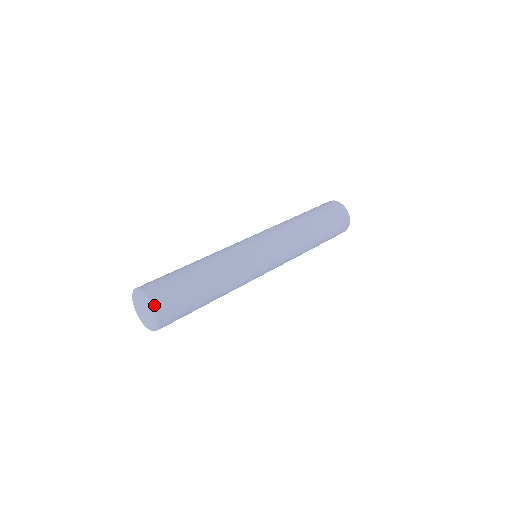
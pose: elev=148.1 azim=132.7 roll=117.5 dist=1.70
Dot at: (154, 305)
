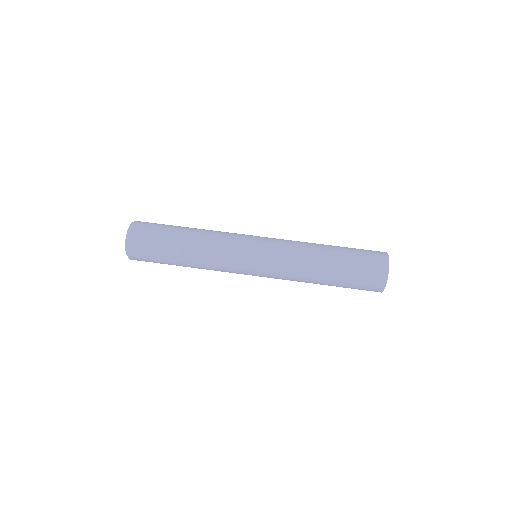
Dot at: (129, 256)
